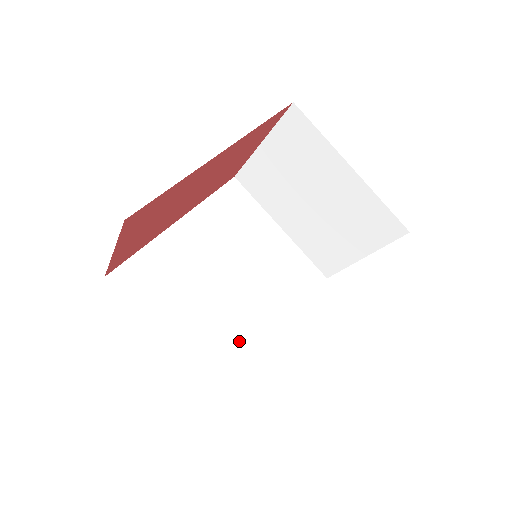
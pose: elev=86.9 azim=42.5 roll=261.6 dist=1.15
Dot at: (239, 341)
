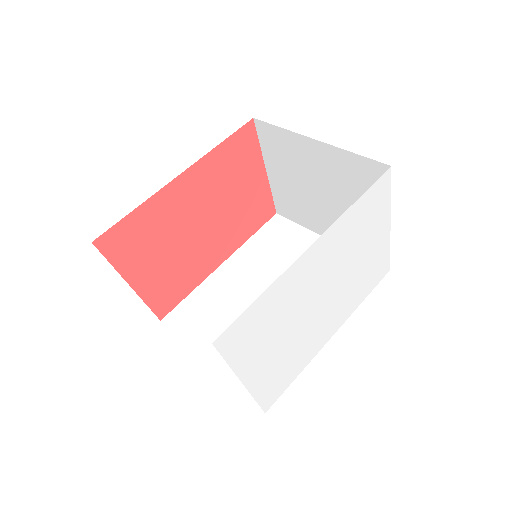
Dot at: occluded
